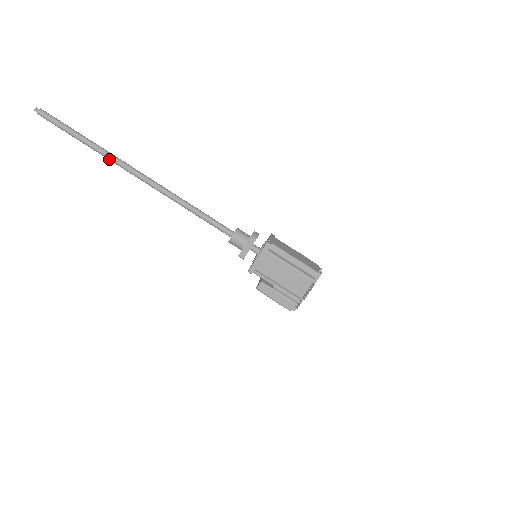
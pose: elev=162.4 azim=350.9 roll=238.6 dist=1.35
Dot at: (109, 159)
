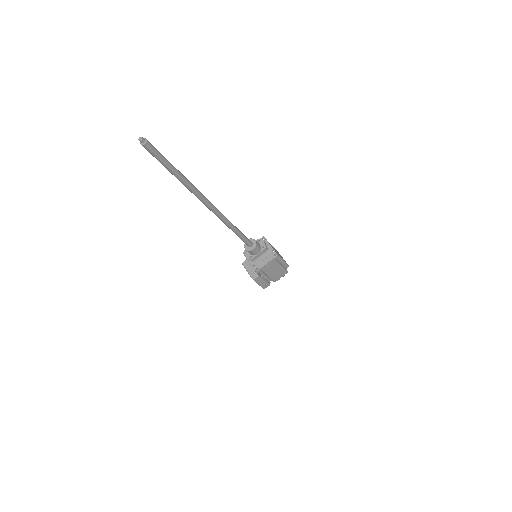
Dot at: (193, 193)
